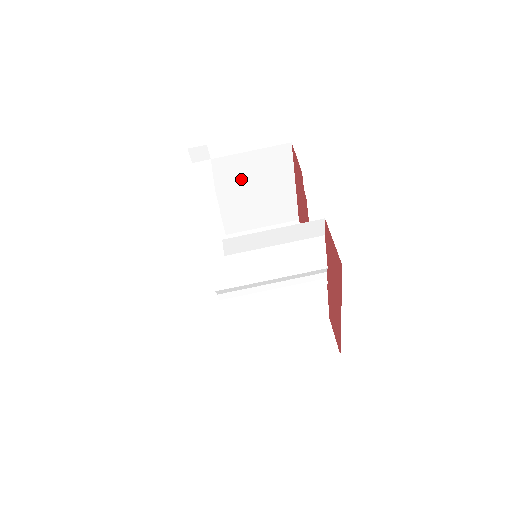
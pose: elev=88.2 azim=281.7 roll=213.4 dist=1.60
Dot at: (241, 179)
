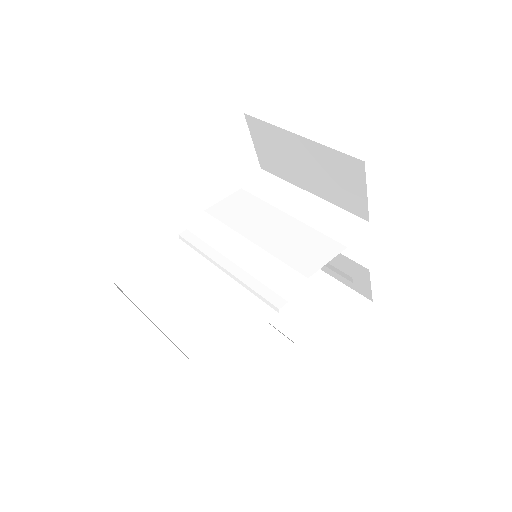
Dot at: (300, 294)
